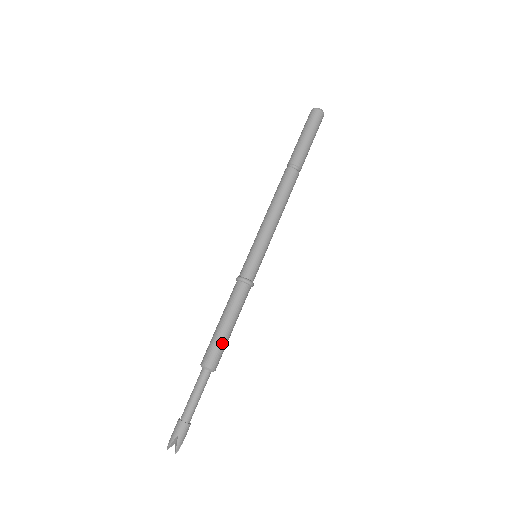
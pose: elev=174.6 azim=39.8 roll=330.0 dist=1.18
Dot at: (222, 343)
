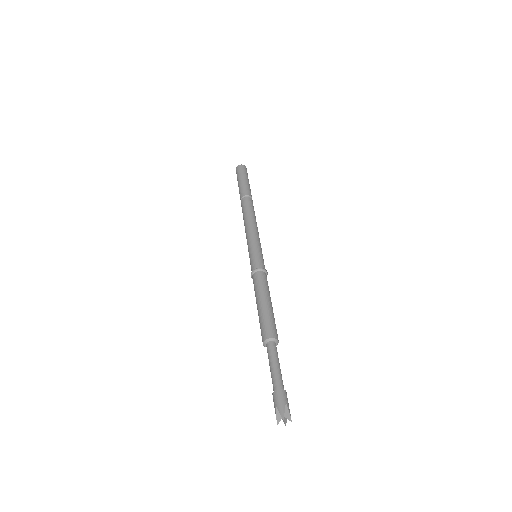
Dot at: (264, 317)
